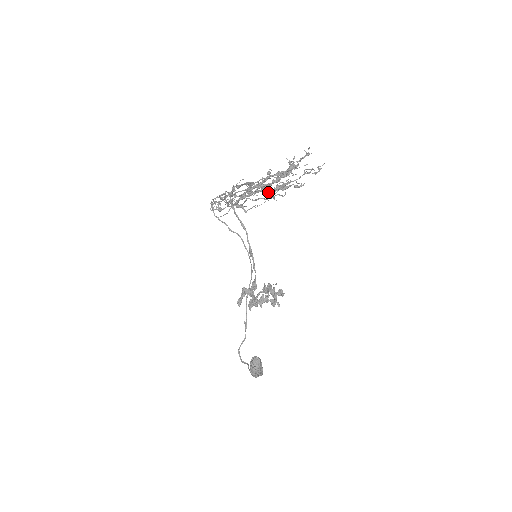
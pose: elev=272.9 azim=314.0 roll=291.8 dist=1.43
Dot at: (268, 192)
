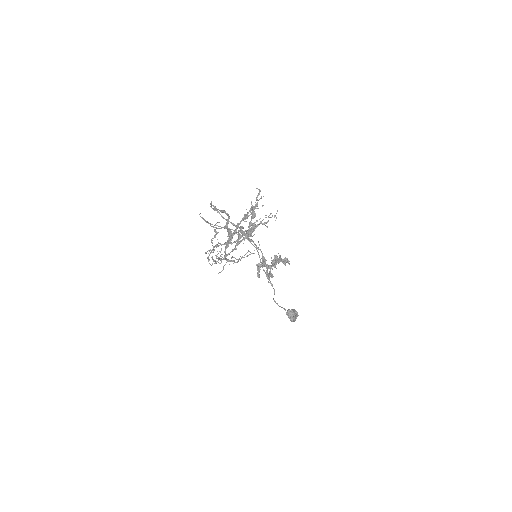
Dot at: occluded
